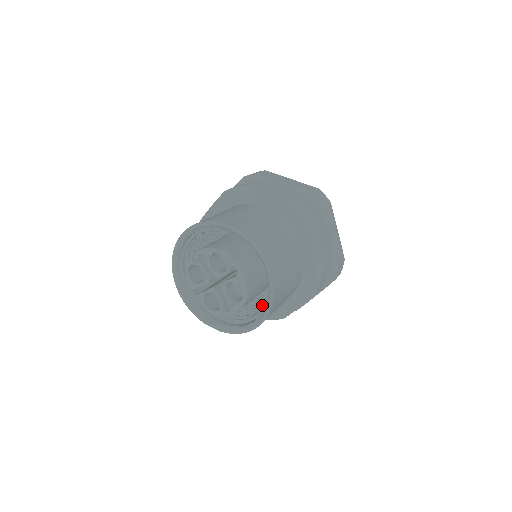
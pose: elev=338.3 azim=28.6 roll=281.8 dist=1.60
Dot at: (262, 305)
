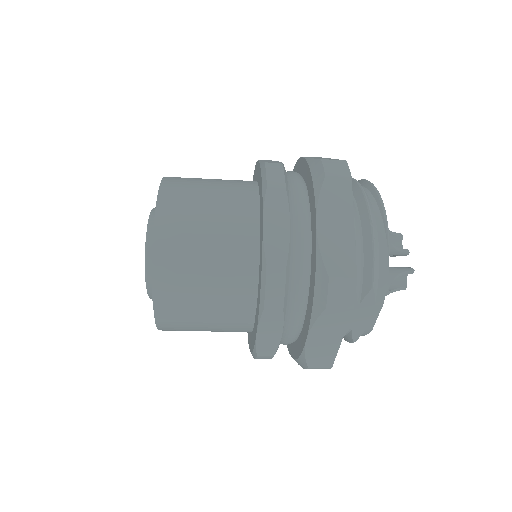
Dot at: occluded
